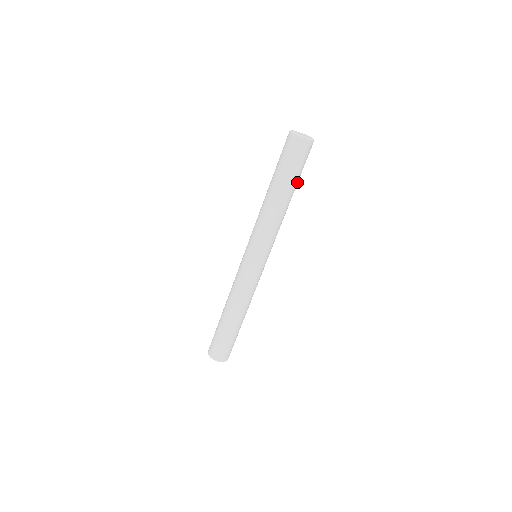
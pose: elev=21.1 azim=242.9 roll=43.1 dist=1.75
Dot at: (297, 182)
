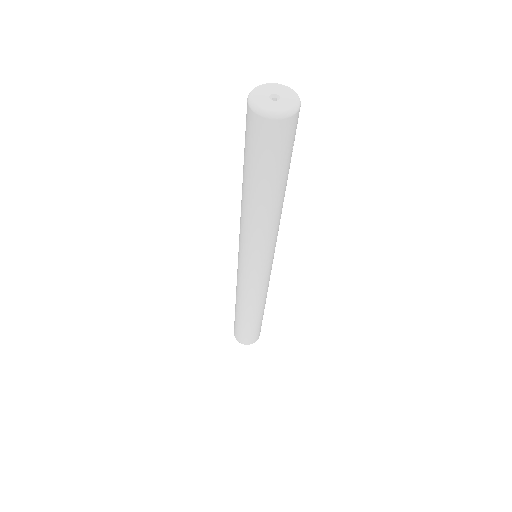
Dot at: (284, 176)
